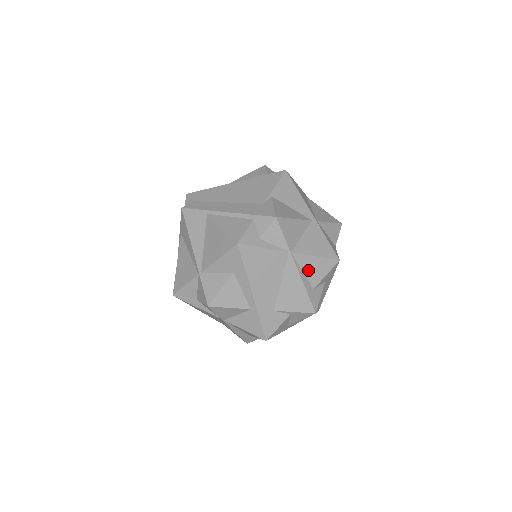
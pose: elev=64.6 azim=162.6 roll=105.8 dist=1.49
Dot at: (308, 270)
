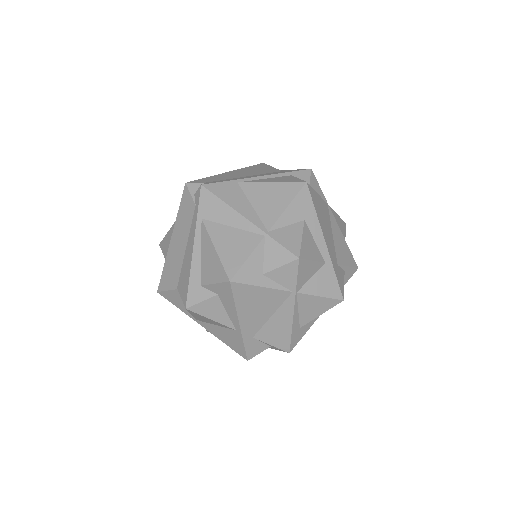
Dot at: occluded
